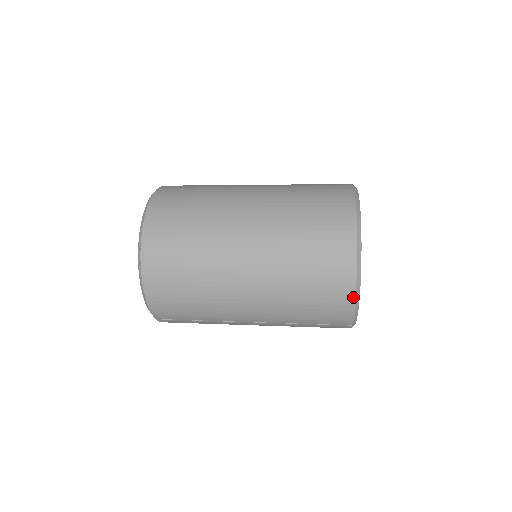
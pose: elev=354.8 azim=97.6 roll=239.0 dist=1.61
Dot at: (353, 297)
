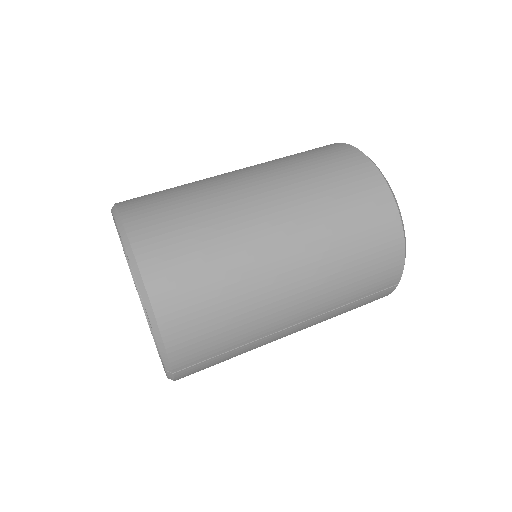
Dot at: (402, 242)
